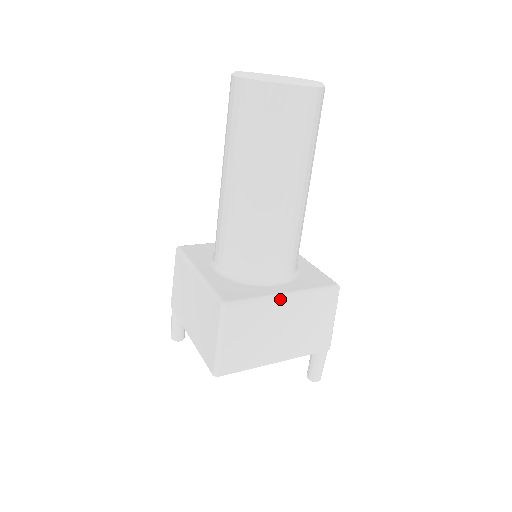
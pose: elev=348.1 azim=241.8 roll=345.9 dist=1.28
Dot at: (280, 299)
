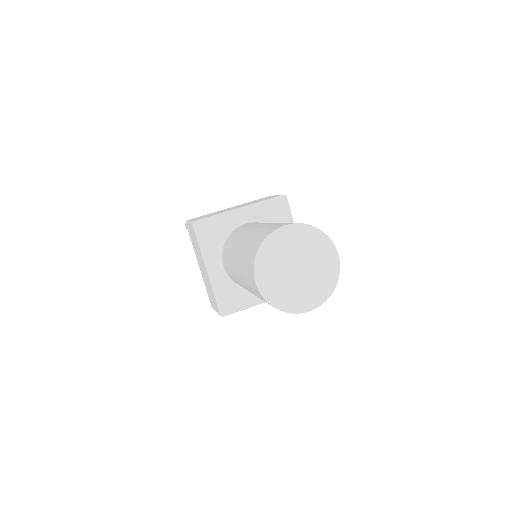
Dot at: occluded
